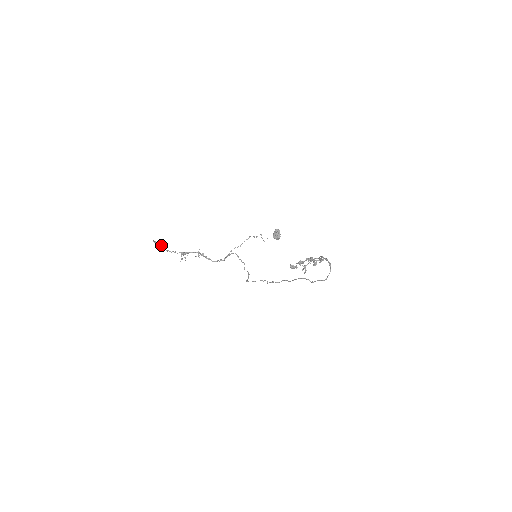
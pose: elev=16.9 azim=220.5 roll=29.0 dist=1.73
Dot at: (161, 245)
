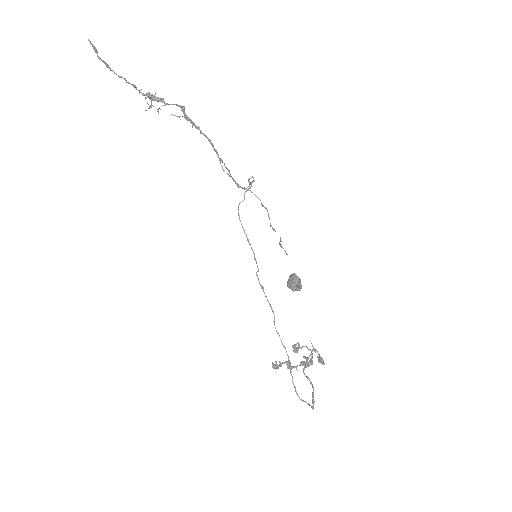
Dot at: (106, 65)
